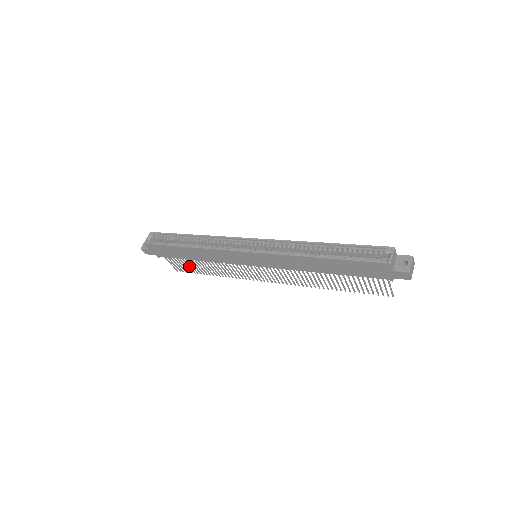
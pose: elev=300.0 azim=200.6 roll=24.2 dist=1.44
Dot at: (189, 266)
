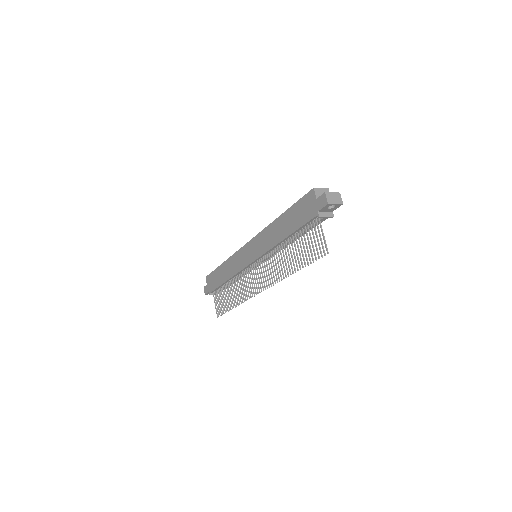
Dot at: (223, 302)
